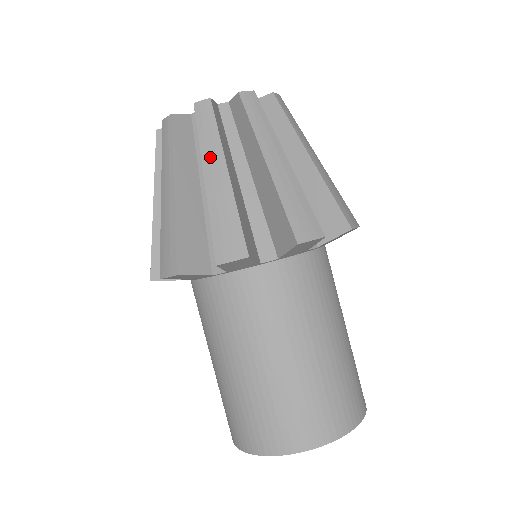
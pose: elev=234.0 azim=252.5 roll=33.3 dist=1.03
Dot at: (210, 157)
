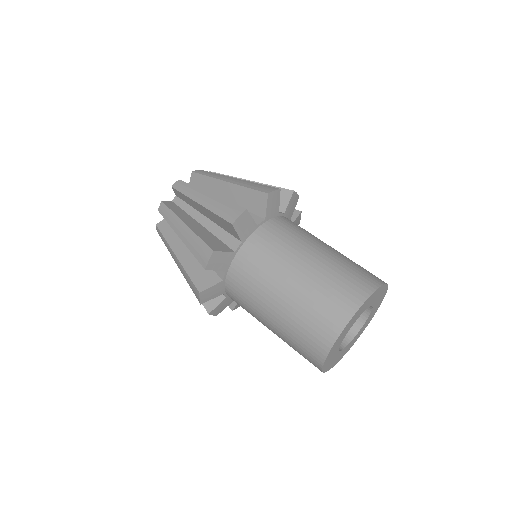
Dot at: (175, 225)
